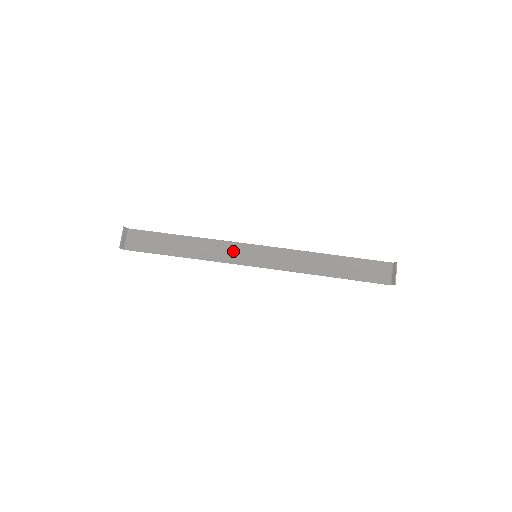
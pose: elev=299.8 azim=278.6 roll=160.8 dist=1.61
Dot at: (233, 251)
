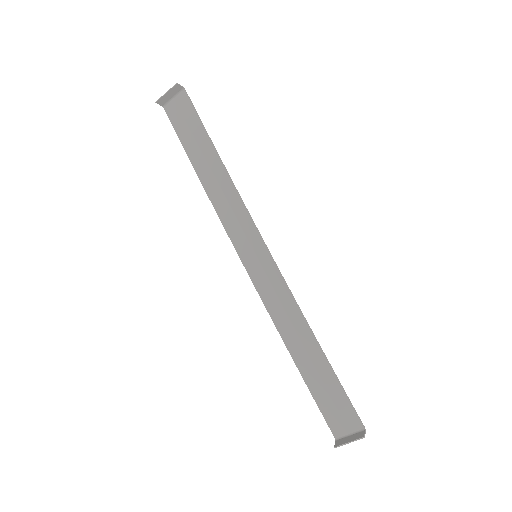
Dot at: (243, 225)
